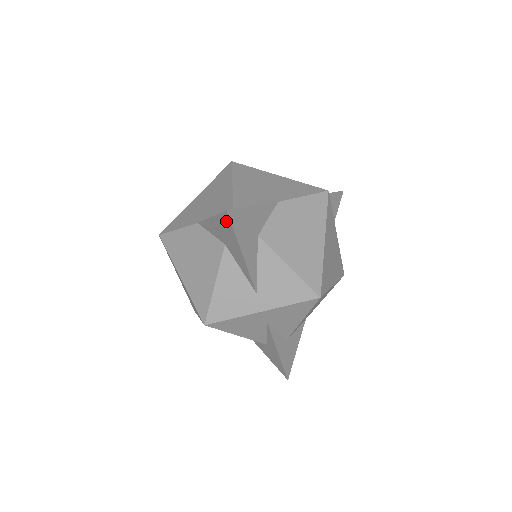
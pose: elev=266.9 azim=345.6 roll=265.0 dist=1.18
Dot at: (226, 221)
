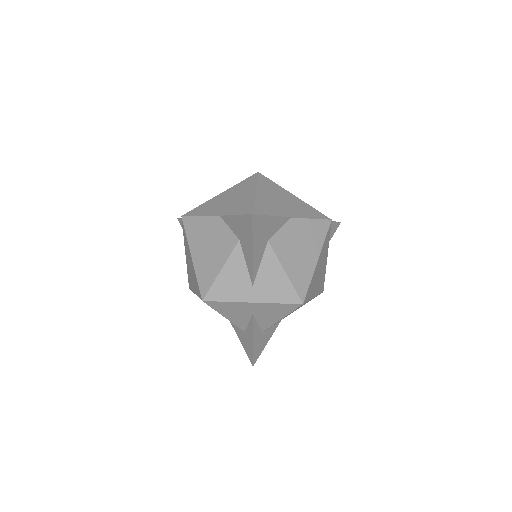
Dot at: (248, 222)
